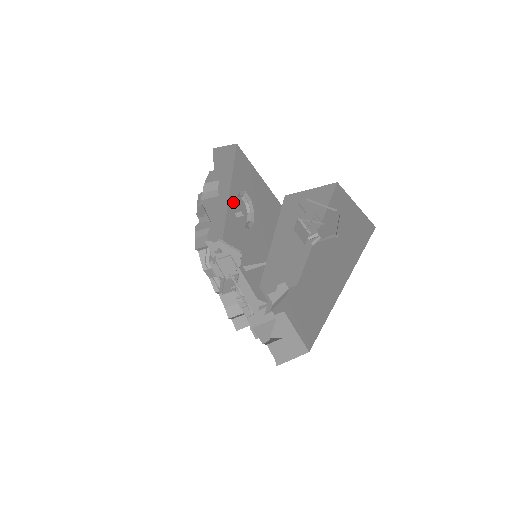
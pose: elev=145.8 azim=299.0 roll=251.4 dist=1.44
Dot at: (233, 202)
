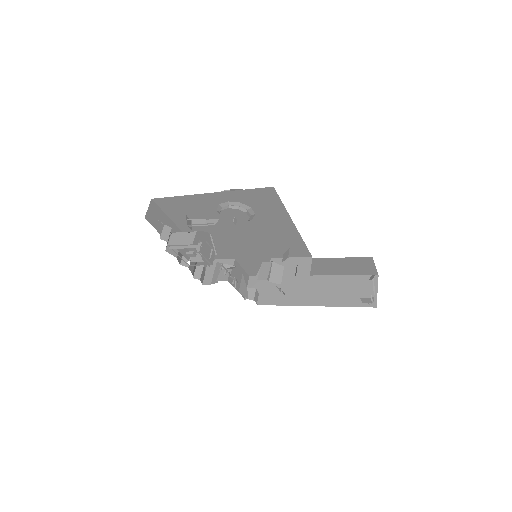
Dot at: (215, 199)
